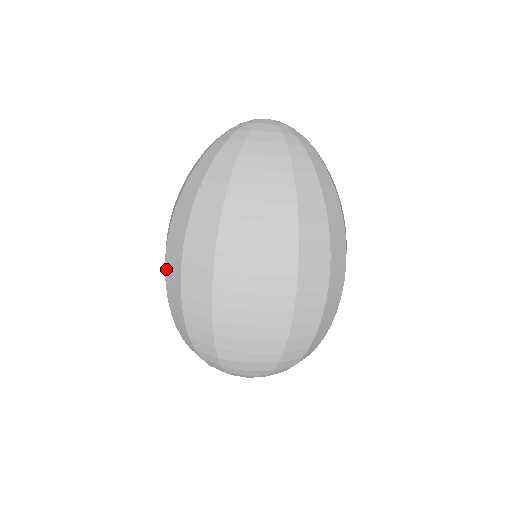
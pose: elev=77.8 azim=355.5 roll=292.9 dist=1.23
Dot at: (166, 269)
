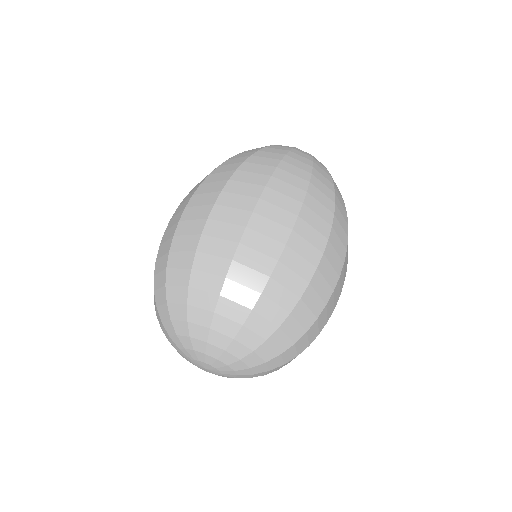
Dot at: occluded
